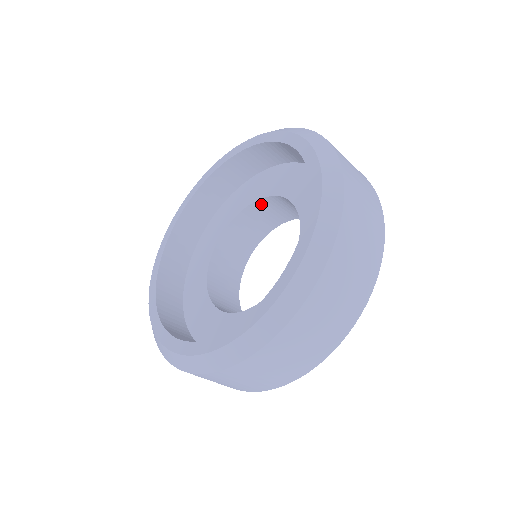
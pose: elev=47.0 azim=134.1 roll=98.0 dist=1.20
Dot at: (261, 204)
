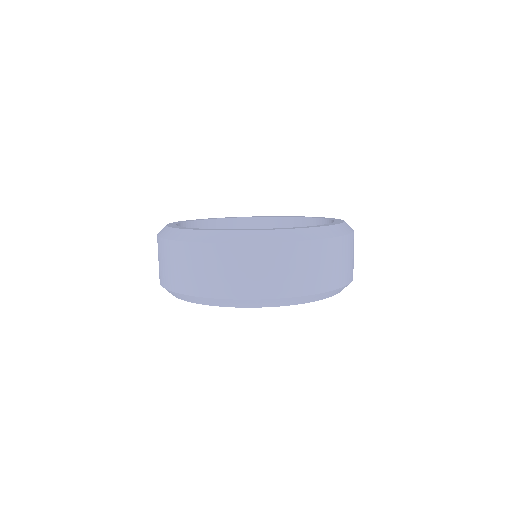
Dot at: occluded
